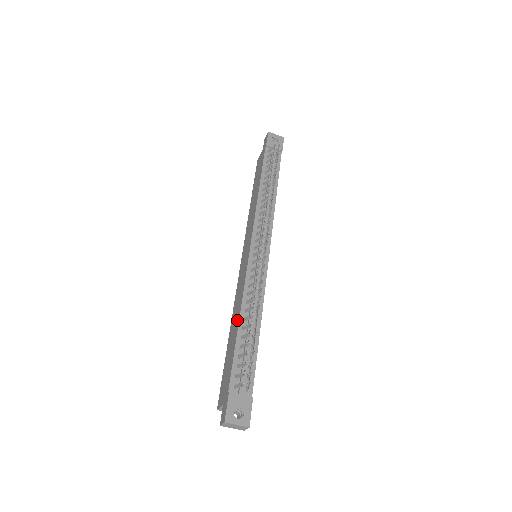
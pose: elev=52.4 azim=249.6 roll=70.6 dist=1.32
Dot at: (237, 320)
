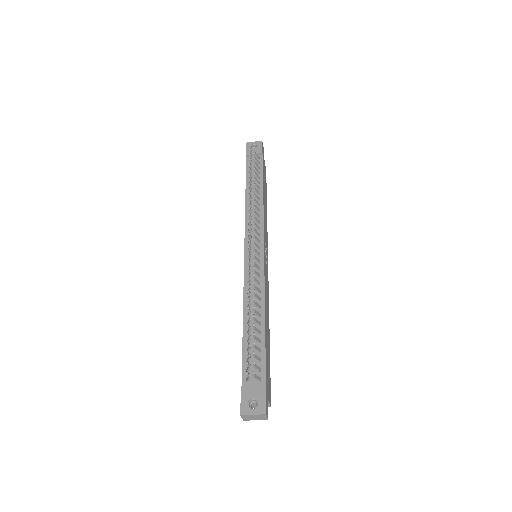
Dot at: (243, 319)
